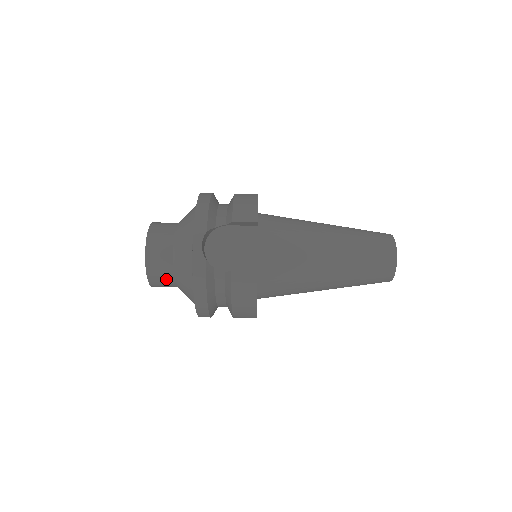
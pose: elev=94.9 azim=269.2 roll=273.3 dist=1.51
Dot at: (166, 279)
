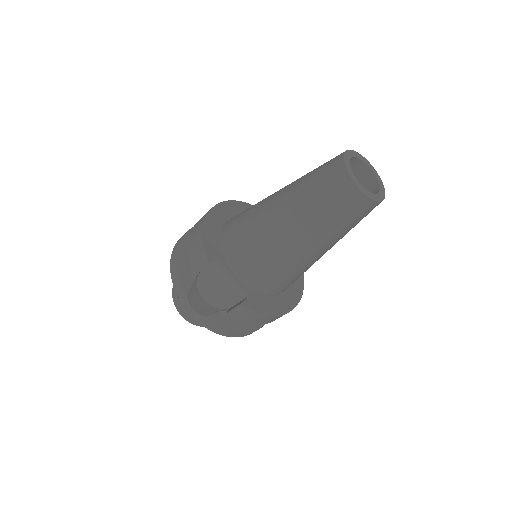
Dot at: occluded
